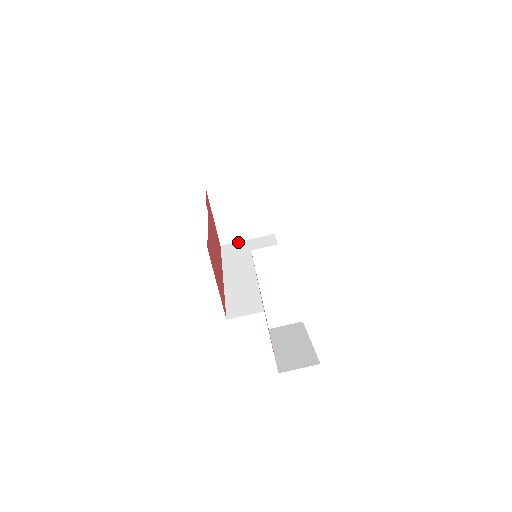
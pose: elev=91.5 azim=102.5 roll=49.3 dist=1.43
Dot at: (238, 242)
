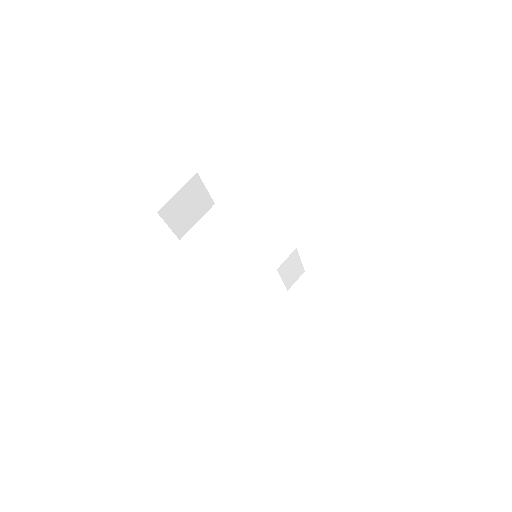
Dot at: (192, 229)
